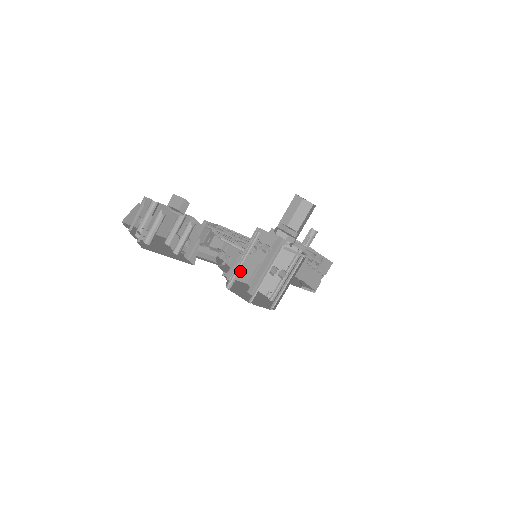
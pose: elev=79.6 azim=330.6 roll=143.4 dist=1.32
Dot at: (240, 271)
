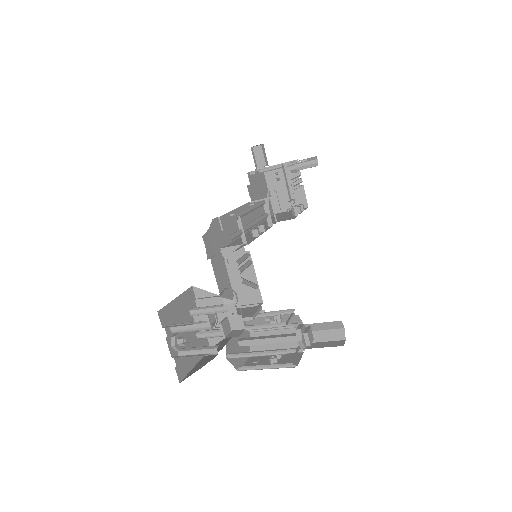
Dot at: occluded
